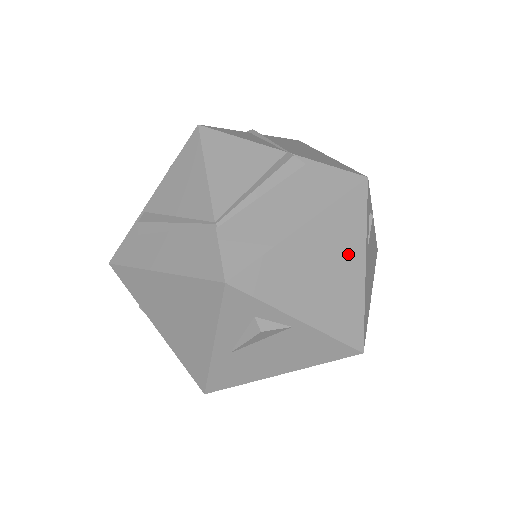
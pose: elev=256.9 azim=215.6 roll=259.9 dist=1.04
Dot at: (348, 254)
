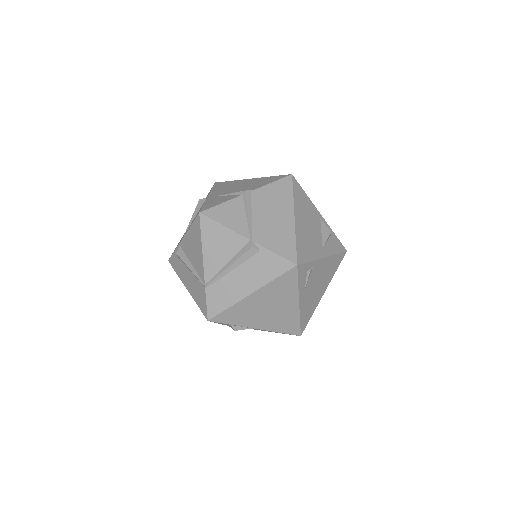
Dot at: (285, 300)
